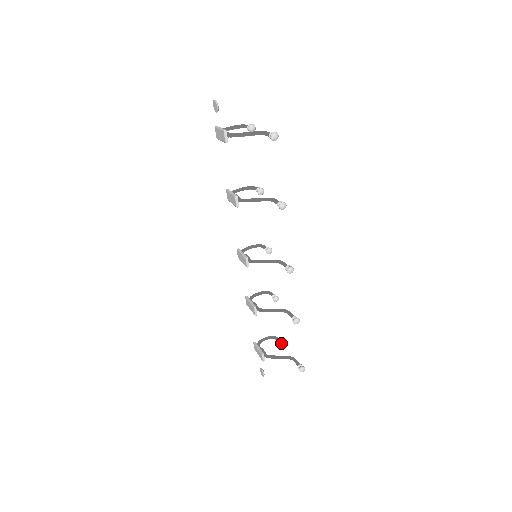
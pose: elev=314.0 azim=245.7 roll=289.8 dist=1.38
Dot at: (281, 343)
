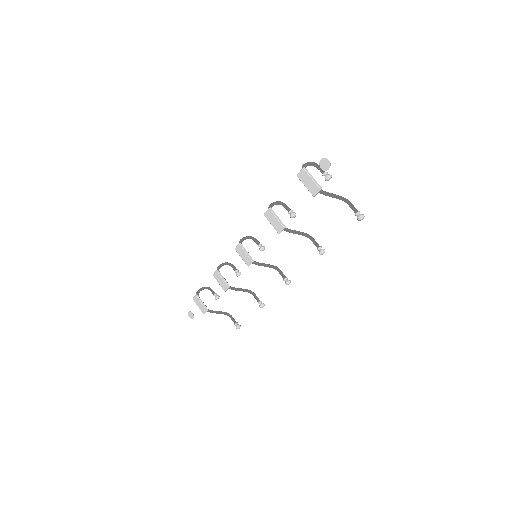
Dot at: (218, 297)
